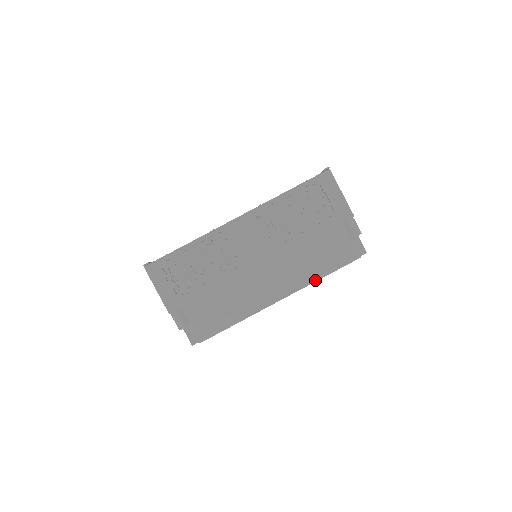
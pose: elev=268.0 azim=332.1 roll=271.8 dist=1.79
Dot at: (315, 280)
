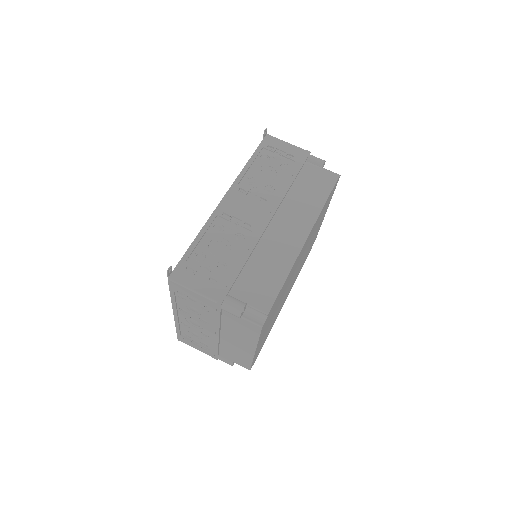
Dot at: (321, 208)
